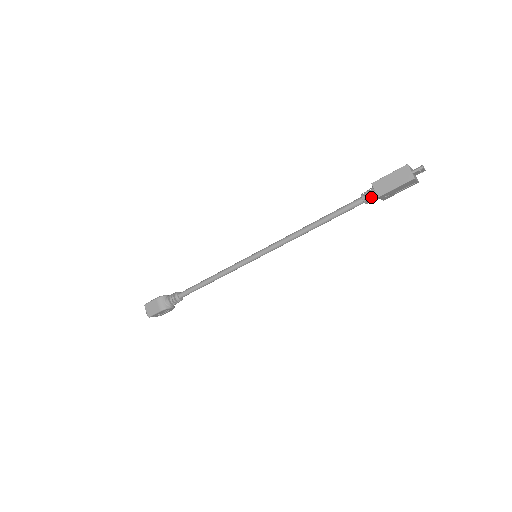
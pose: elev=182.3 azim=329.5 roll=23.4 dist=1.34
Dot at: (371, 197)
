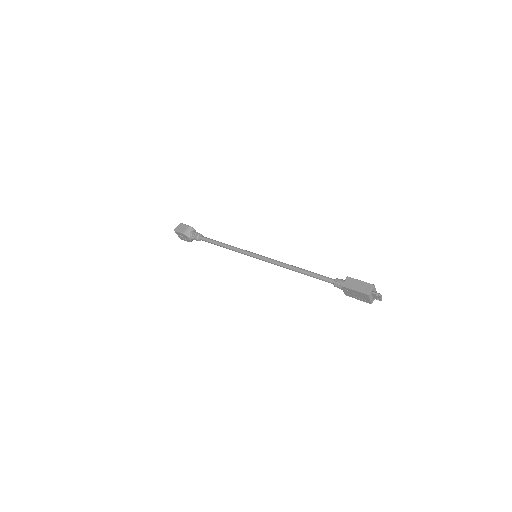
Dot at: (340, 283)
